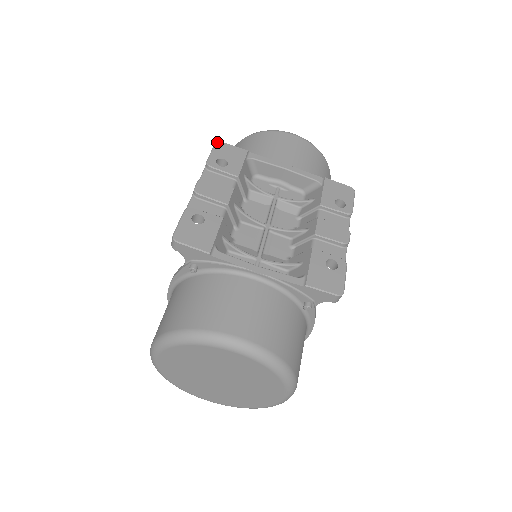
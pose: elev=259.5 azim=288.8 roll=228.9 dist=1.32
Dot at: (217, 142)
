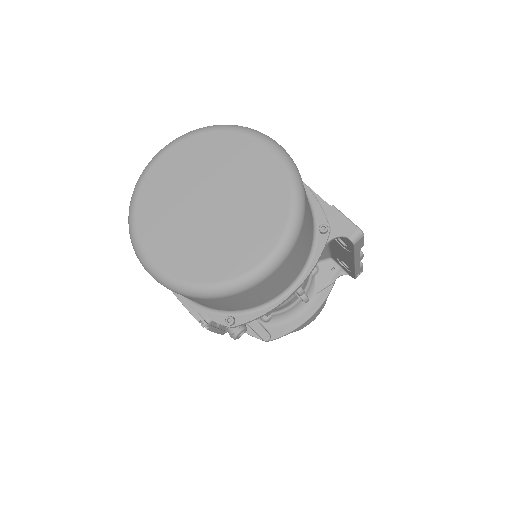
Dot at: occluded
